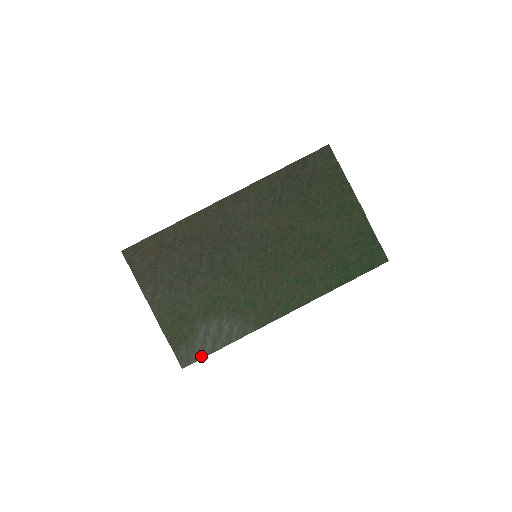
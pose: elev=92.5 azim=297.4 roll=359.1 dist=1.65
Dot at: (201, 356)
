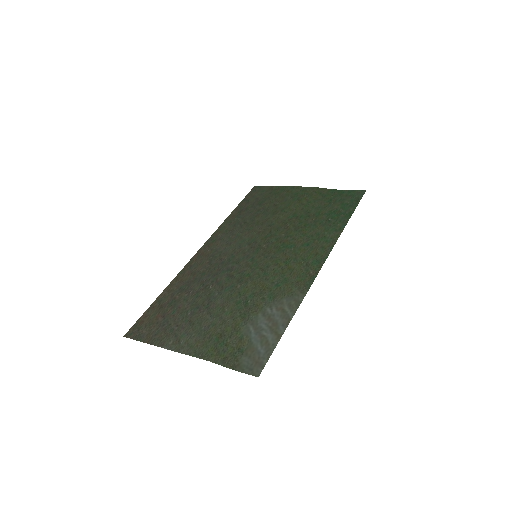
Dot at: (270, 351)
